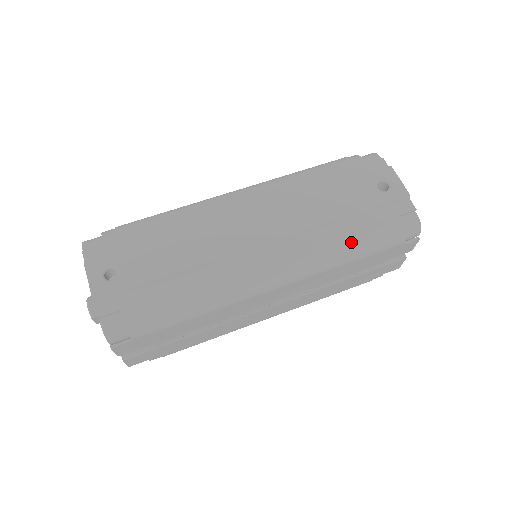
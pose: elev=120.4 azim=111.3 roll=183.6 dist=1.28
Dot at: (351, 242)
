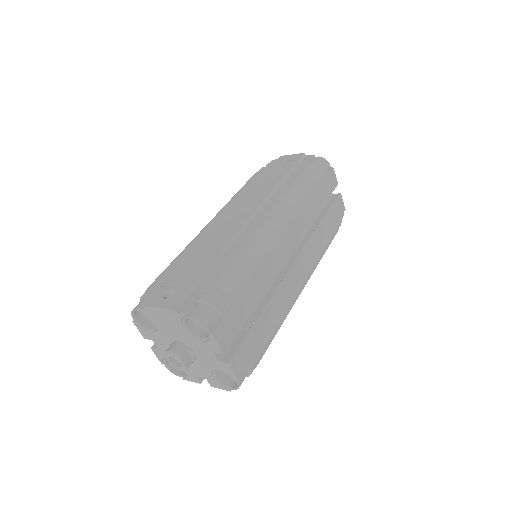
Dot at: (298, 183)
